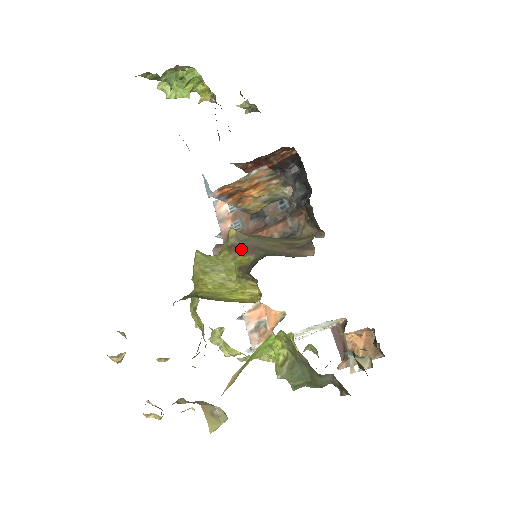
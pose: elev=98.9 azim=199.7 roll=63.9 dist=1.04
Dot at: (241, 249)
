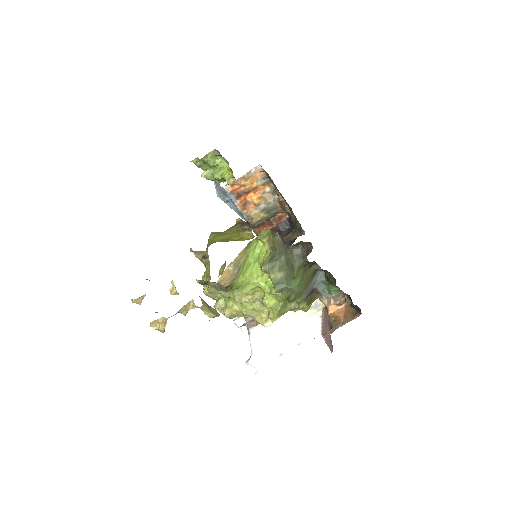
Dot at: occluded
